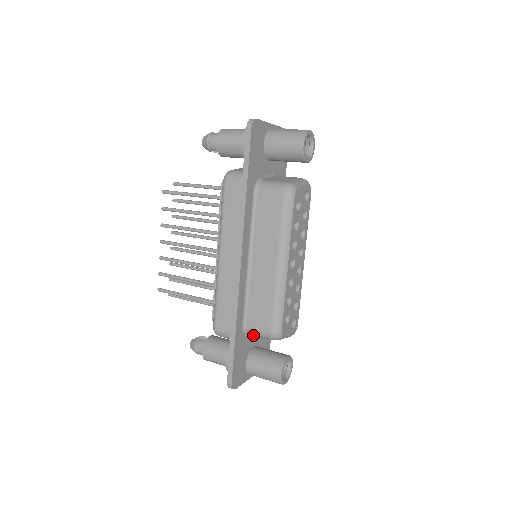
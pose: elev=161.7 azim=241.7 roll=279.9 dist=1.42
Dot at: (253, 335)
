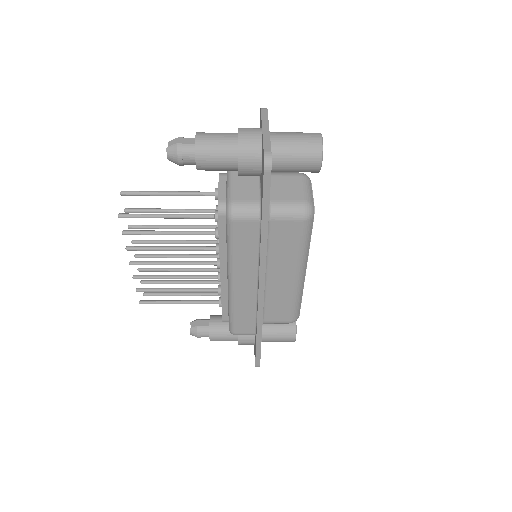
Dot at: occluded
